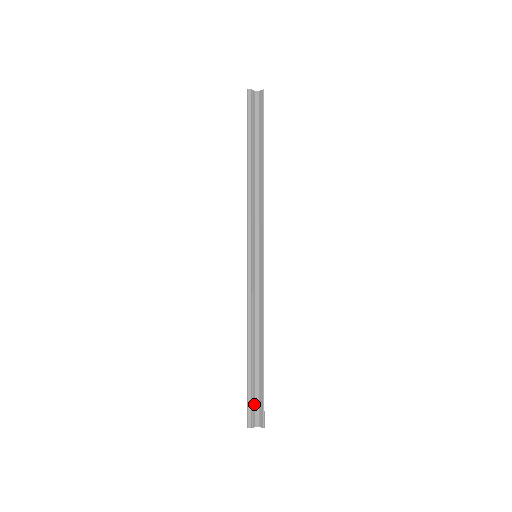
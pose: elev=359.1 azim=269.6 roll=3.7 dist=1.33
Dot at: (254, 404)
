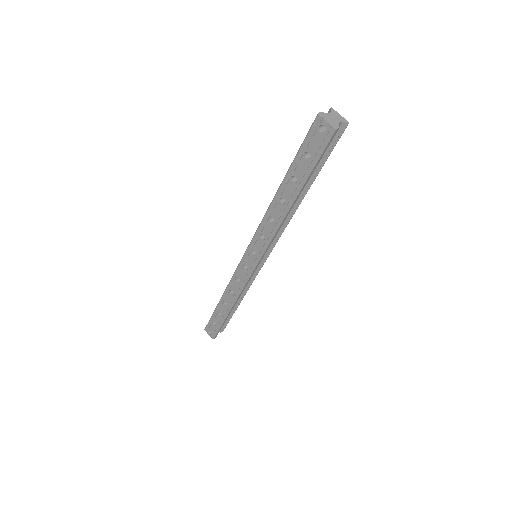
Dot at: occluded
